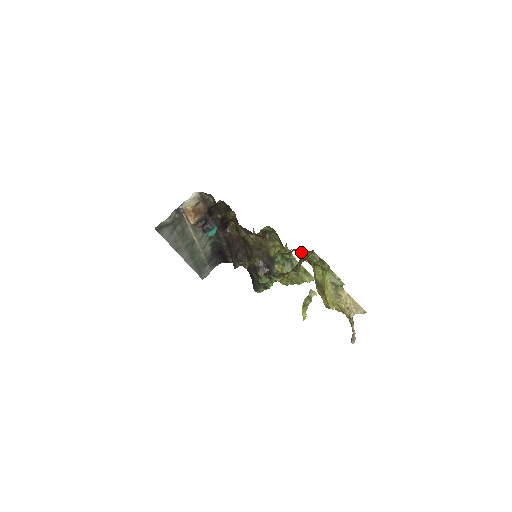
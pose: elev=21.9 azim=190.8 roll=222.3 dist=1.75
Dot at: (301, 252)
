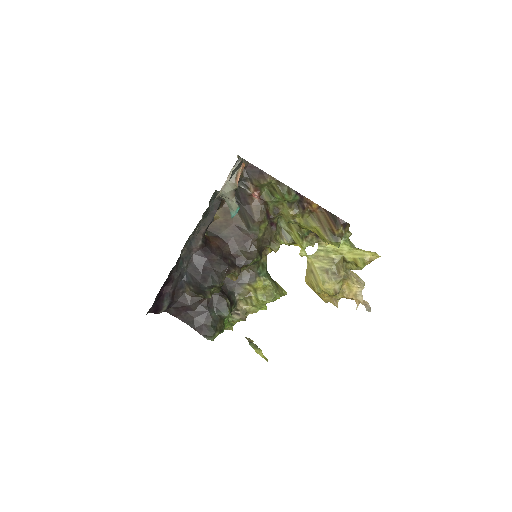
Dot at: (310, 238)
